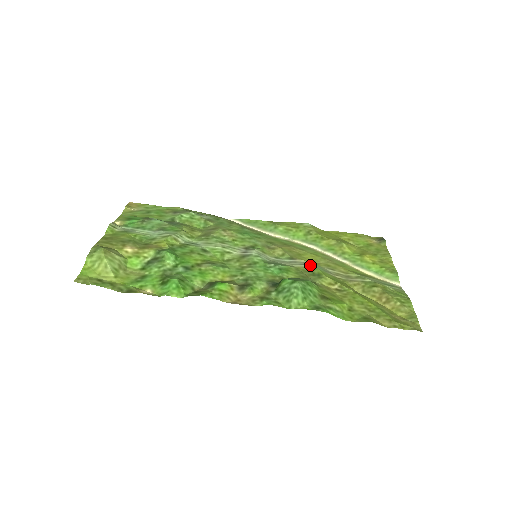
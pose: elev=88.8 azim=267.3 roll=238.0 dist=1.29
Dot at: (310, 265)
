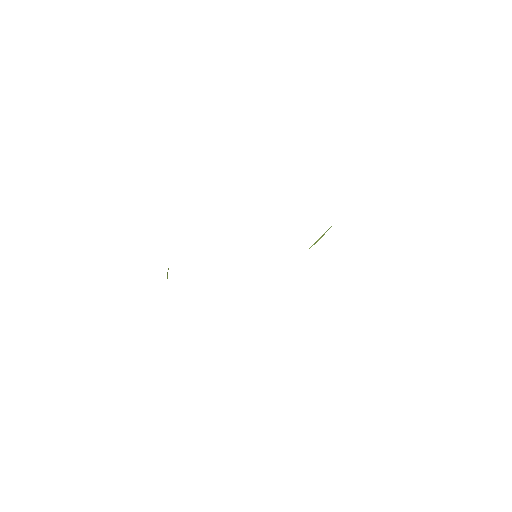
Dot at: occluded
